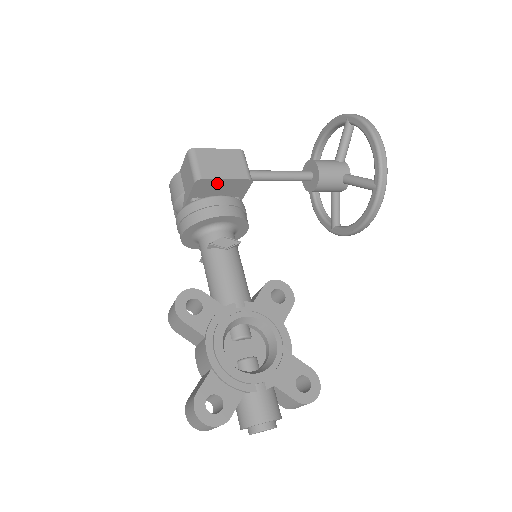
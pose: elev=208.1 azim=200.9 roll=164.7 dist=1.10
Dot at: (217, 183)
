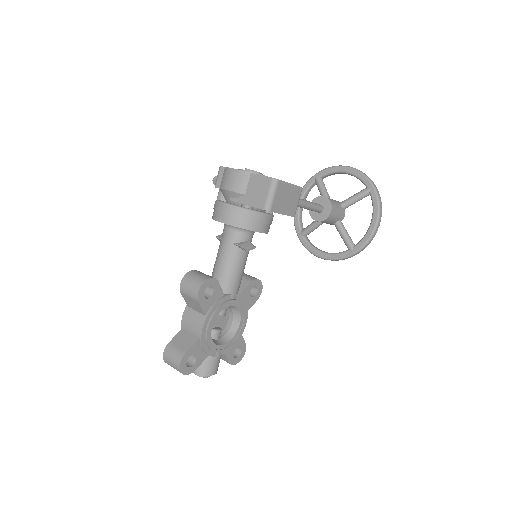
Dot at: occluded
